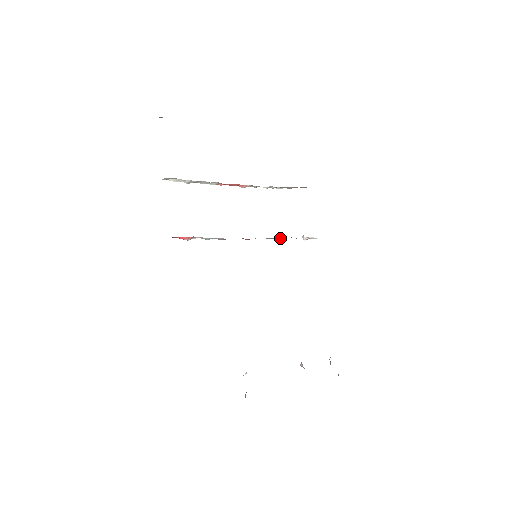
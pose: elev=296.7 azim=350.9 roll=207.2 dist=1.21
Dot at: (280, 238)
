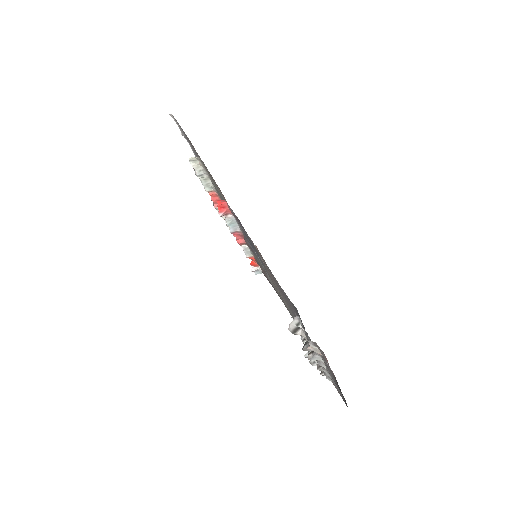
Dot at: (251, 257)
